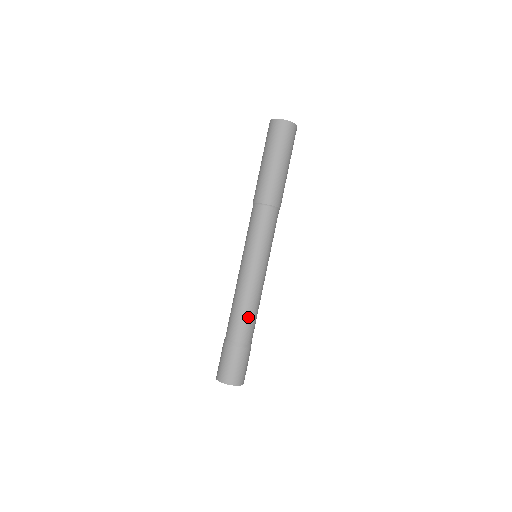
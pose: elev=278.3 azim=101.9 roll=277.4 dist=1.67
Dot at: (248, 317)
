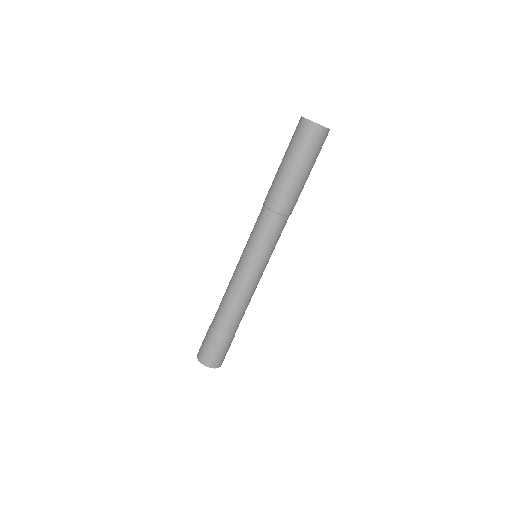
Dot at: (239, 314)
